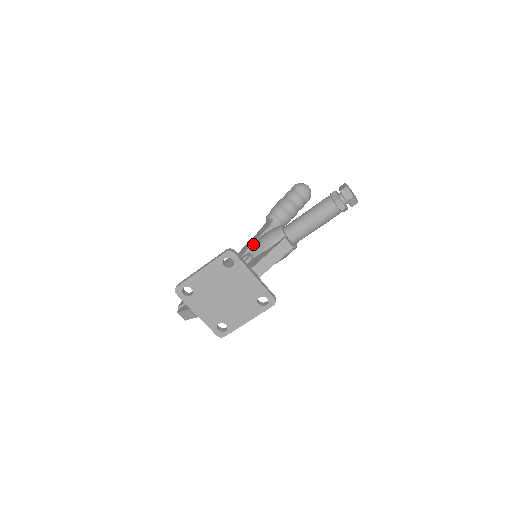
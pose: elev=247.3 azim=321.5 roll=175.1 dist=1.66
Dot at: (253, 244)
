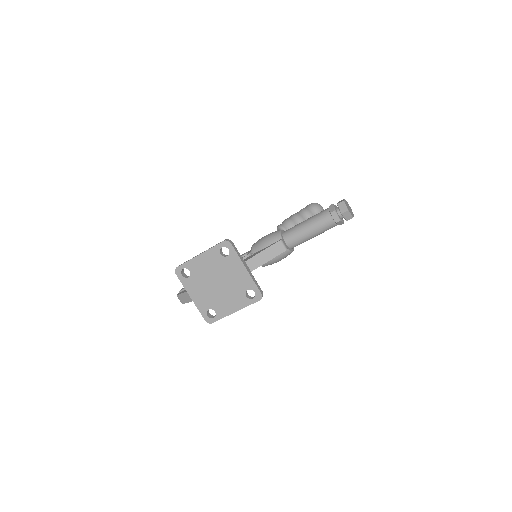
Dot at: (254, 243)
